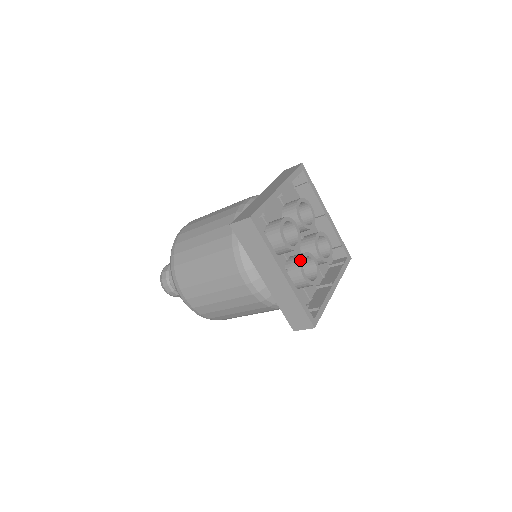
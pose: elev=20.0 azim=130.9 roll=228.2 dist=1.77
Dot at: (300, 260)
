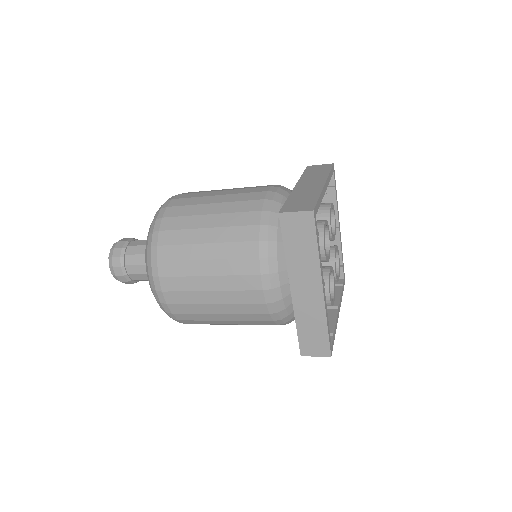
Dot at: (329, 274)
